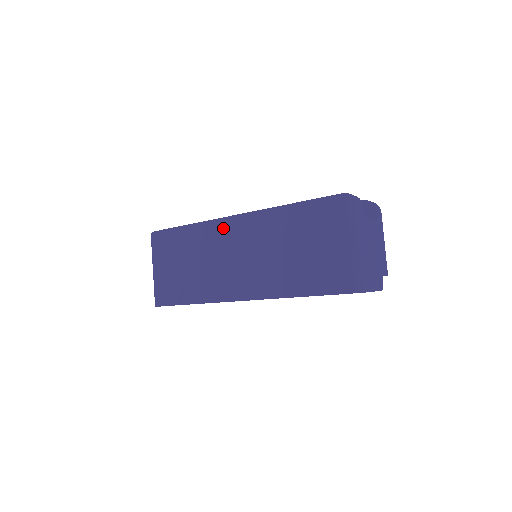
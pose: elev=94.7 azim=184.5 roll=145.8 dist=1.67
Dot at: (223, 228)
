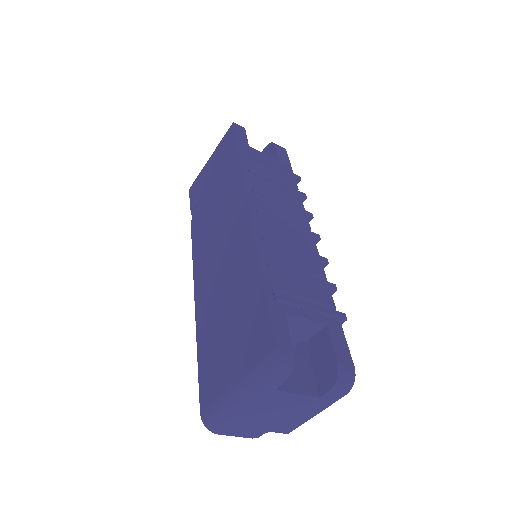
Dot at: (239, 204)
